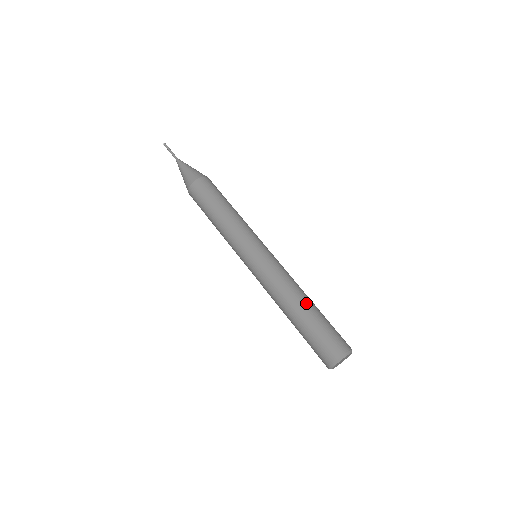
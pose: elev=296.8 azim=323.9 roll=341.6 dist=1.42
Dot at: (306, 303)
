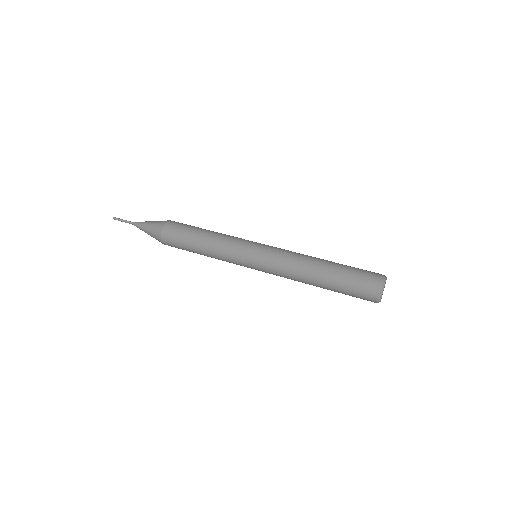
Dot at: (325, 261)
